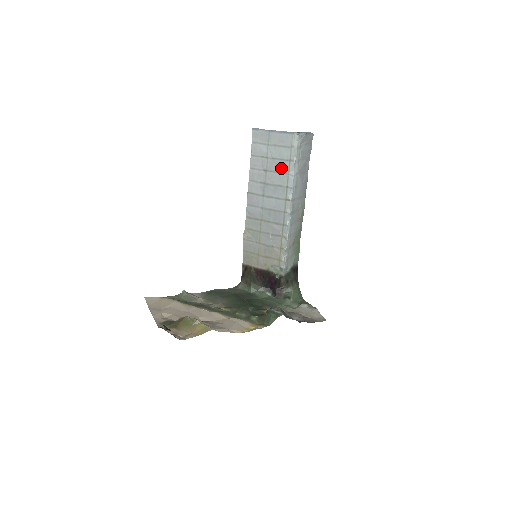
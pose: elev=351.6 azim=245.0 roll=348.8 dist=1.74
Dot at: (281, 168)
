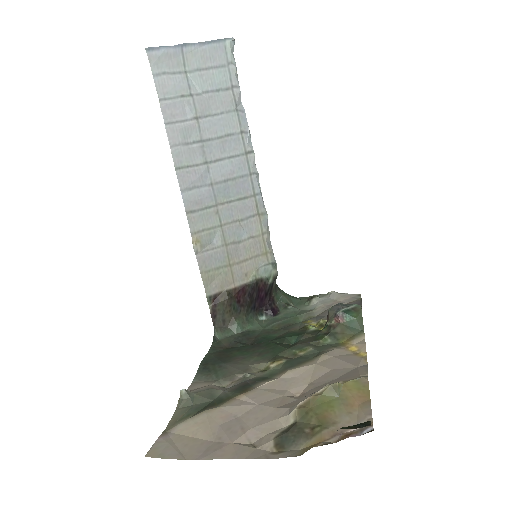
Dot at: (222, 104)
